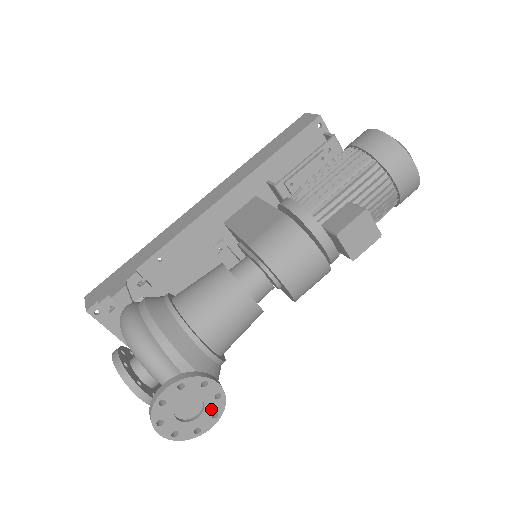
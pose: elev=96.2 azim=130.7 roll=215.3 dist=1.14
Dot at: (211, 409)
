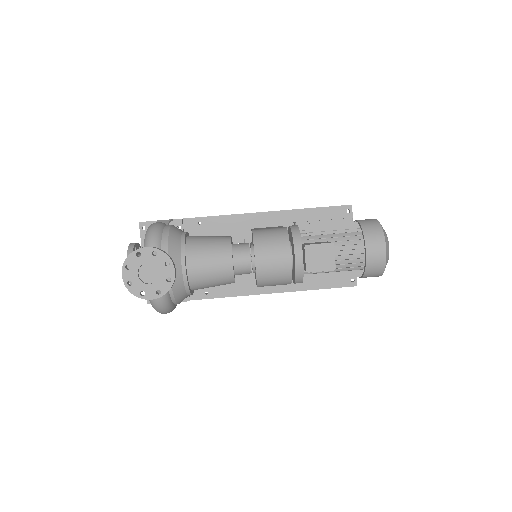
Dot at: (160, 285)
